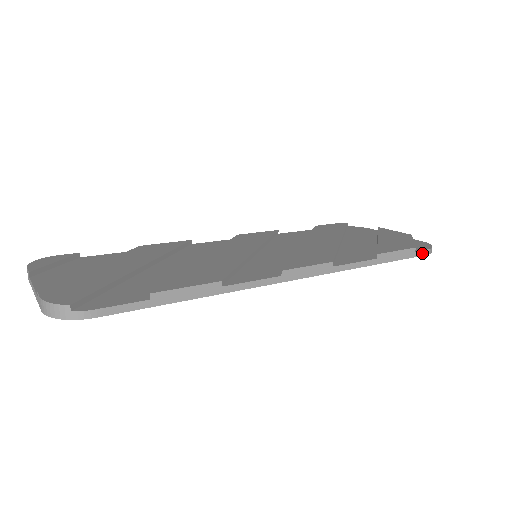
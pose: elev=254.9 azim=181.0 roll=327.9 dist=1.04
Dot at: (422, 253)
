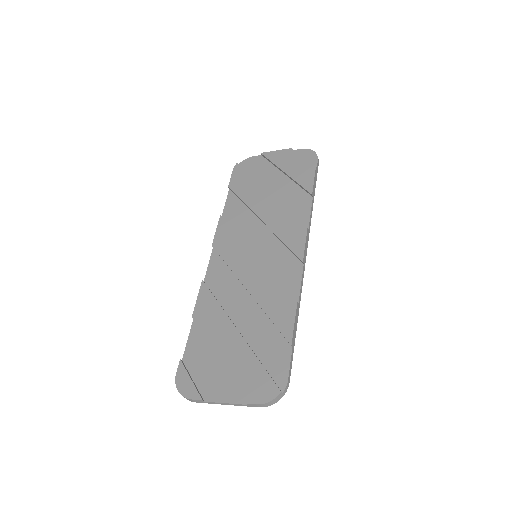
Dot at: (318, 164)
